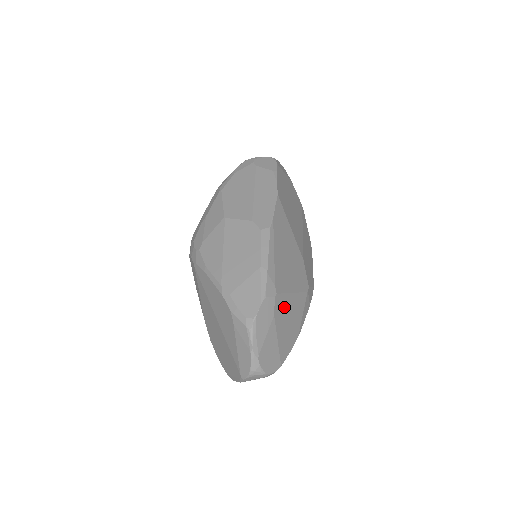
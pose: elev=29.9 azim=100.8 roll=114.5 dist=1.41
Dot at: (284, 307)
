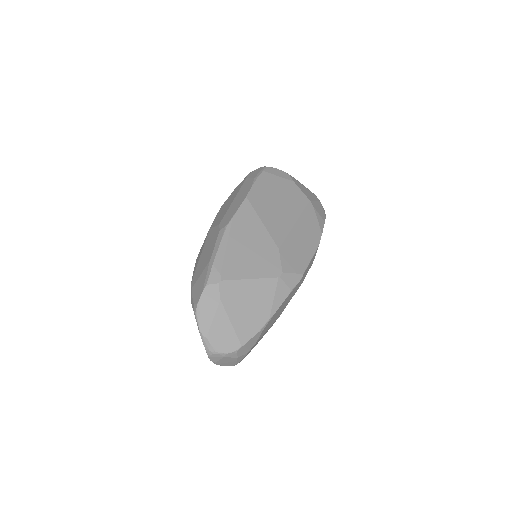
Dot at: (237, 292)
